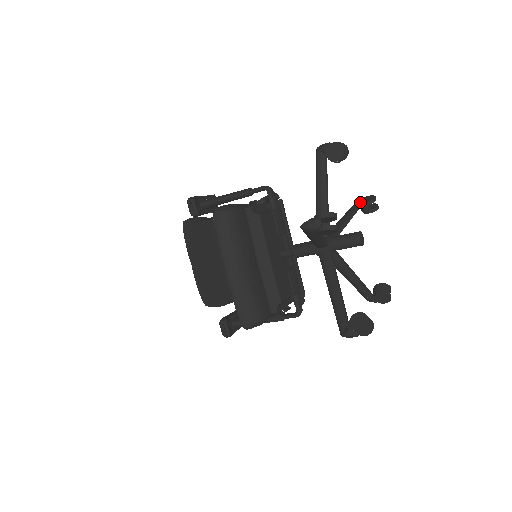
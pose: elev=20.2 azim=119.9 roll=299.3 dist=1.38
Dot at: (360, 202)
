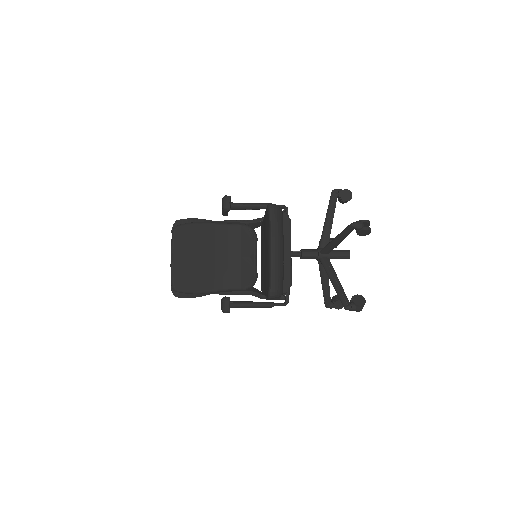
Dot at: occluded
